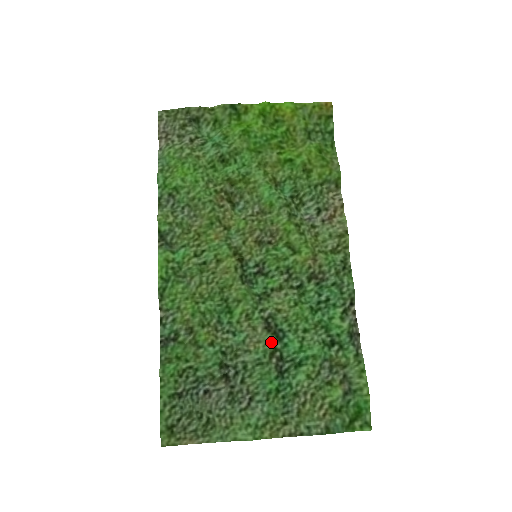
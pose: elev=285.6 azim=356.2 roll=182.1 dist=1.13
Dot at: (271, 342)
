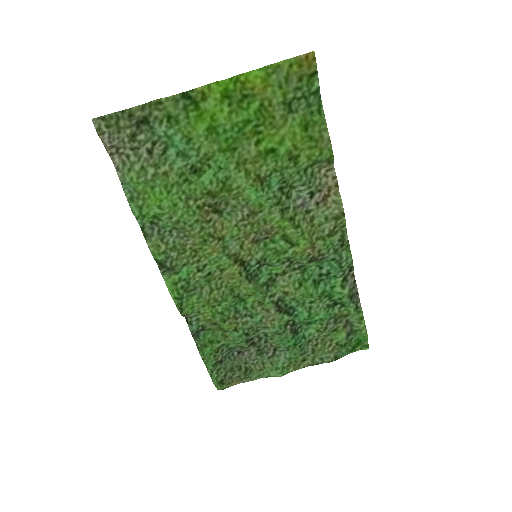
Dot at: (284, 319)
